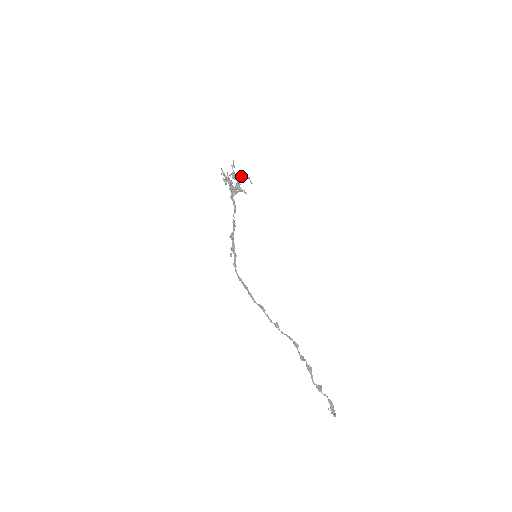
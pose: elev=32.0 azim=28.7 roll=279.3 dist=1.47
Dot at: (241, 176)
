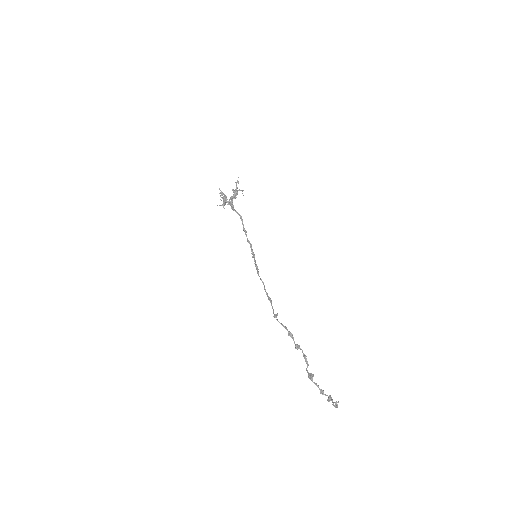
Dot at: (237, 191)
